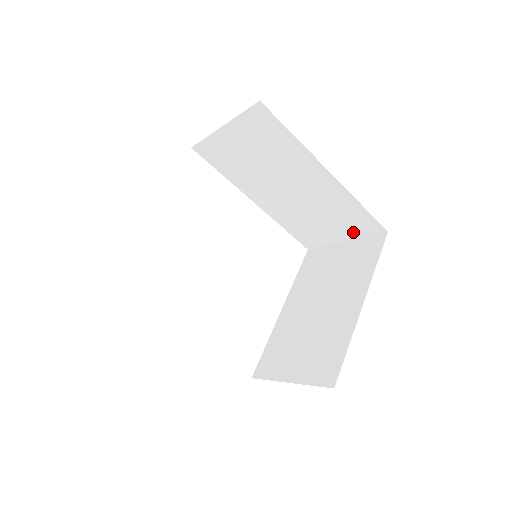
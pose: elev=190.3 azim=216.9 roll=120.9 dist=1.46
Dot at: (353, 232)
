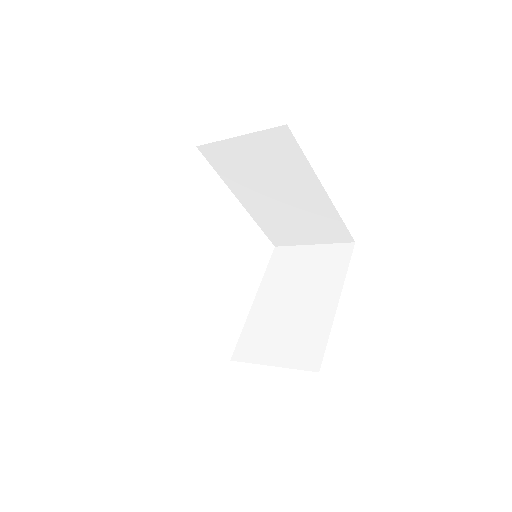
Dot at: (324, 238)
